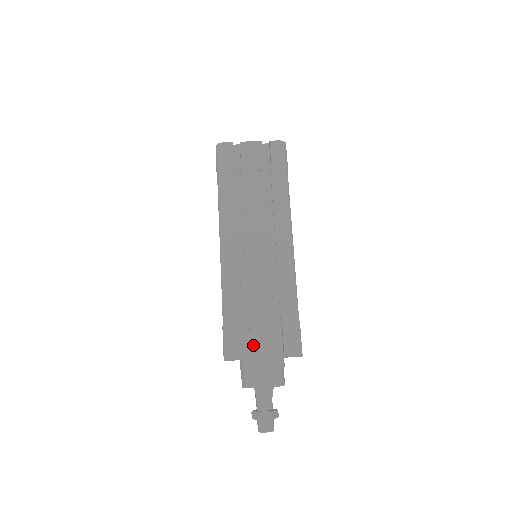
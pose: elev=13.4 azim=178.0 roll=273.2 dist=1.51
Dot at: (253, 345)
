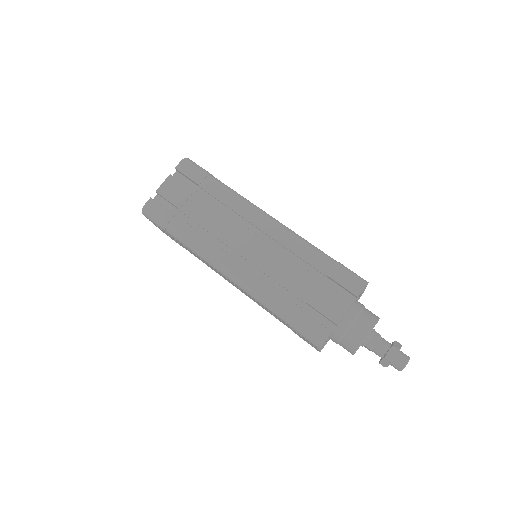
Dot at: (326, 314)
